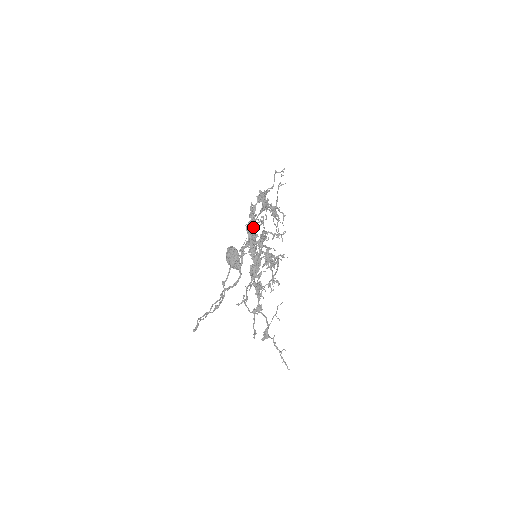
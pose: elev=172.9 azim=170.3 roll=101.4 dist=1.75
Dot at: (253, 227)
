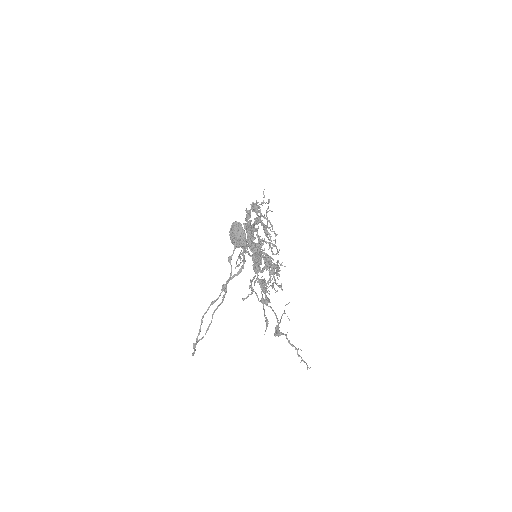
Dot at: occluded
